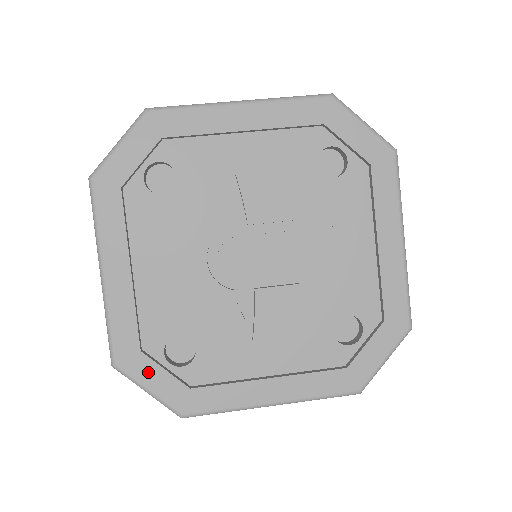
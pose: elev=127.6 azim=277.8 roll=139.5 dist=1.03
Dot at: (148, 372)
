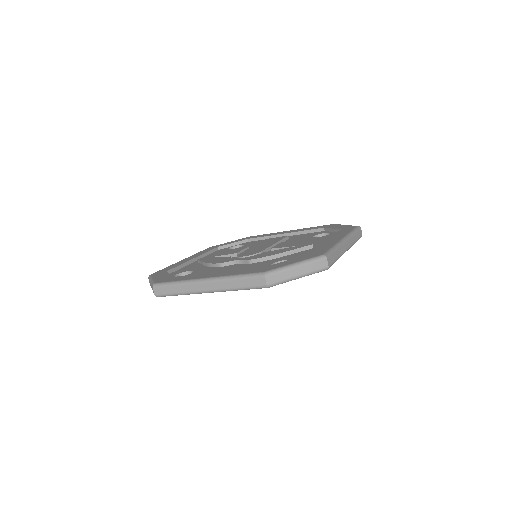
Dot at: (282, 264)
